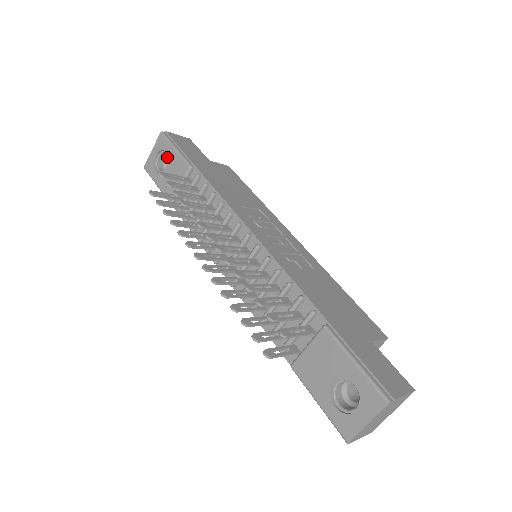
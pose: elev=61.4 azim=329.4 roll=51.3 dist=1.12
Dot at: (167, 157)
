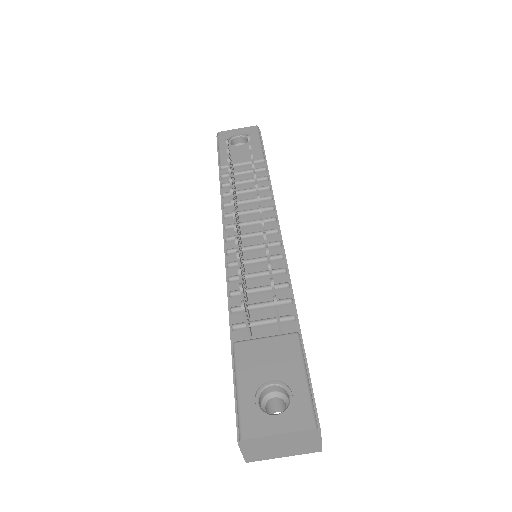
Dot at: (242, 143)
